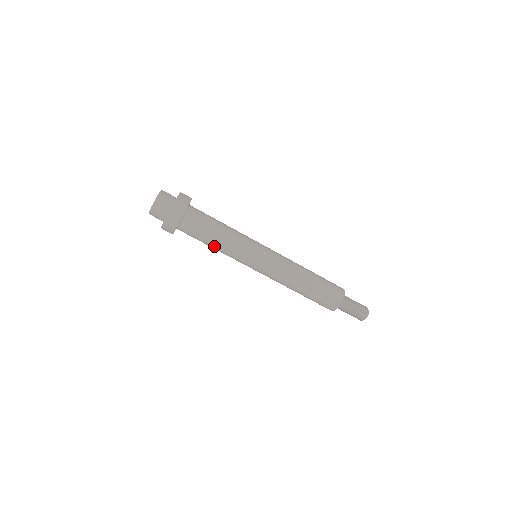
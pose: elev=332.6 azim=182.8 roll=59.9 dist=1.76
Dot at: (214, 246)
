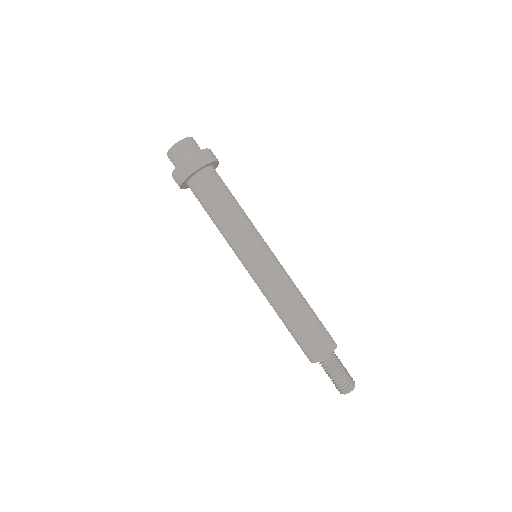
Dot at: (214, 223)
